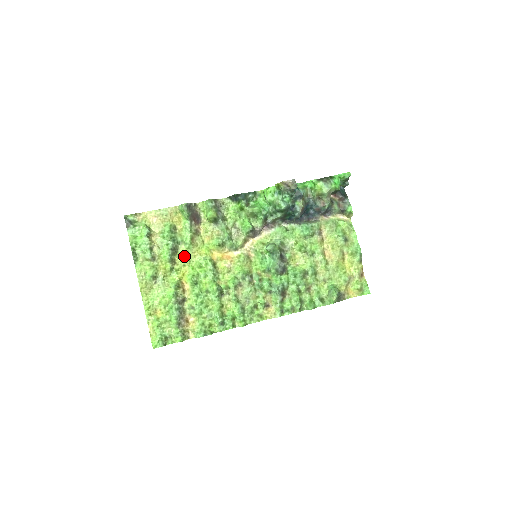
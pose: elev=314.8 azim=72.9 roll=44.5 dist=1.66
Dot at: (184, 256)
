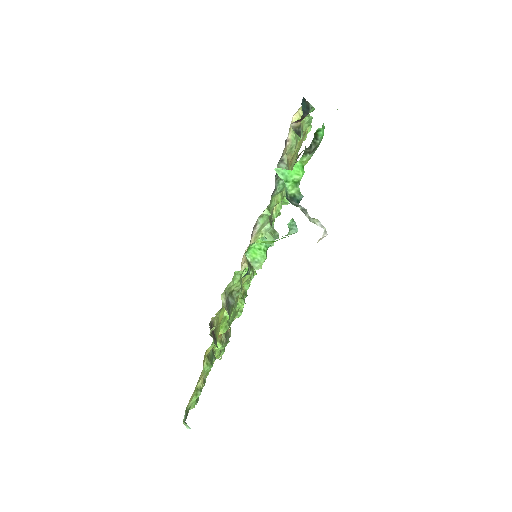
Dot at: occluded
